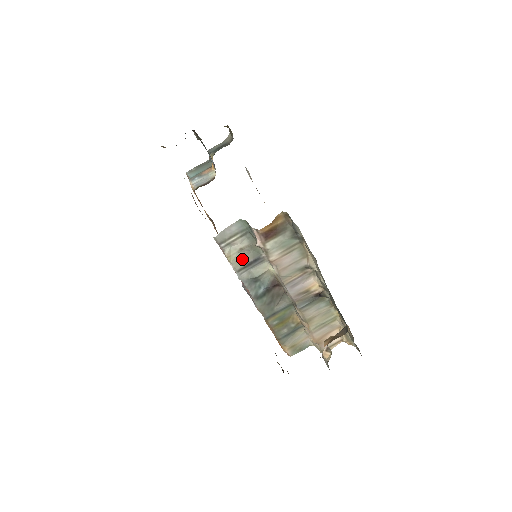
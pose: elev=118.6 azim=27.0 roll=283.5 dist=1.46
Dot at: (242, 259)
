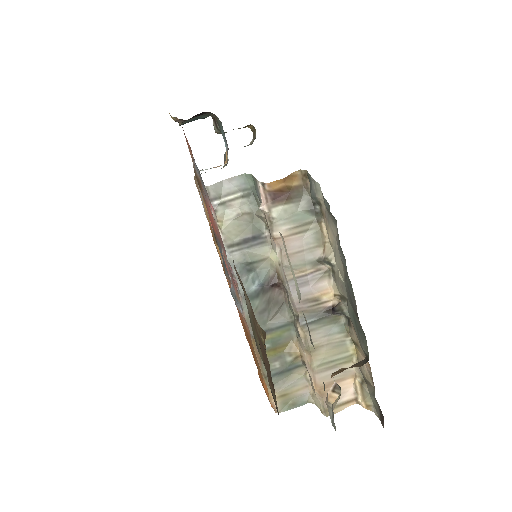
Dot at: (237, 231)
